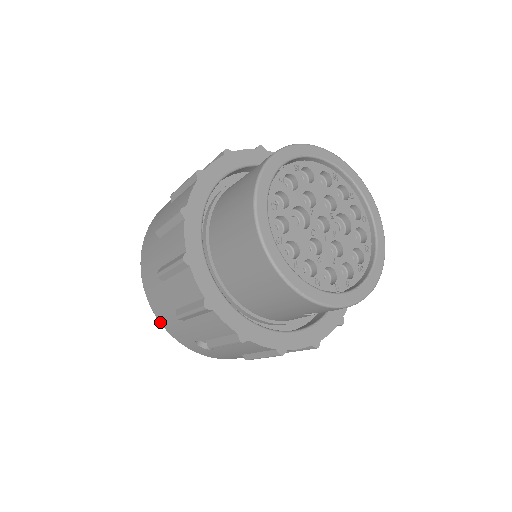
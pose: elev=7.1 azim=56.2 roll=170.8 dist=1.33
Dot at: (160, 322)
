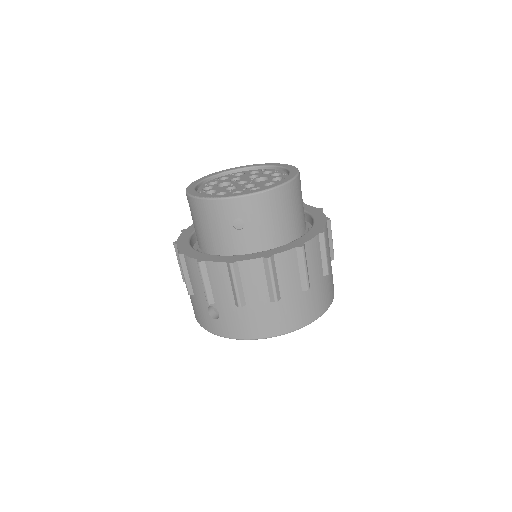
Dot at: (200, 324)
